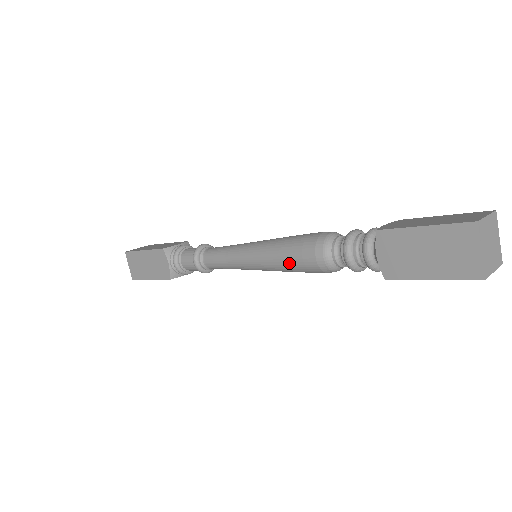
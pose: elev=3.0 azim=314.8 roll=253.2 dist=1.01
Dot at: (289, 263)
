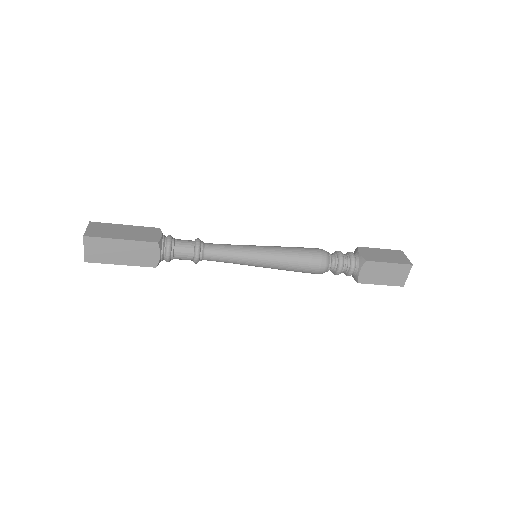
Dot at: (299, 251)
